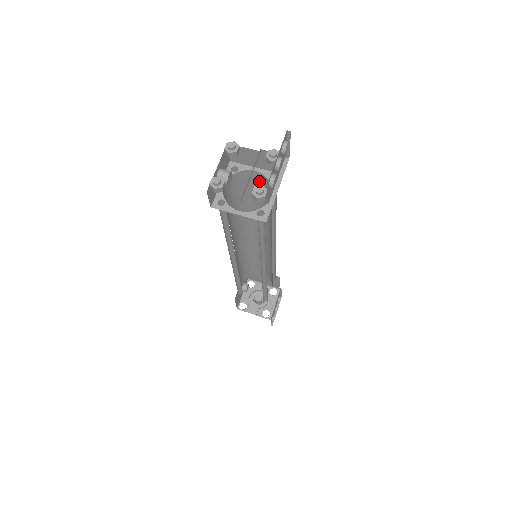
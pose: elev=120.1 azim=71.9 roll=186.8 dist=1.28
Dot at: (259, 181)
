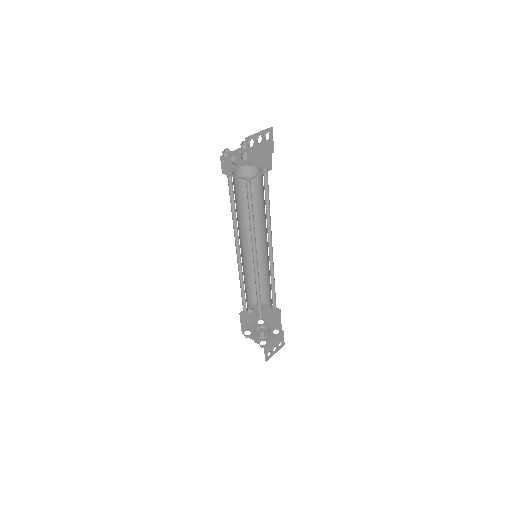
Dot at: (260, 176)
